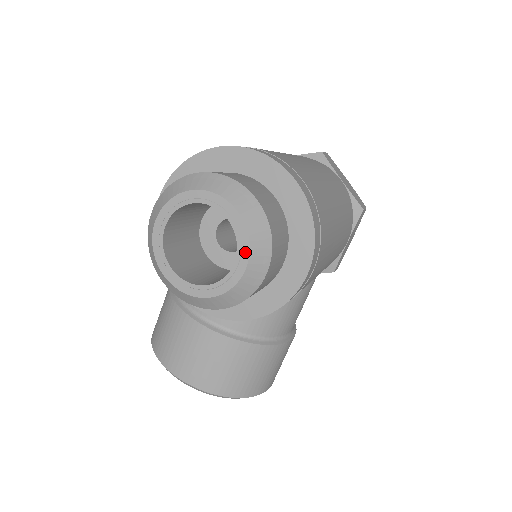
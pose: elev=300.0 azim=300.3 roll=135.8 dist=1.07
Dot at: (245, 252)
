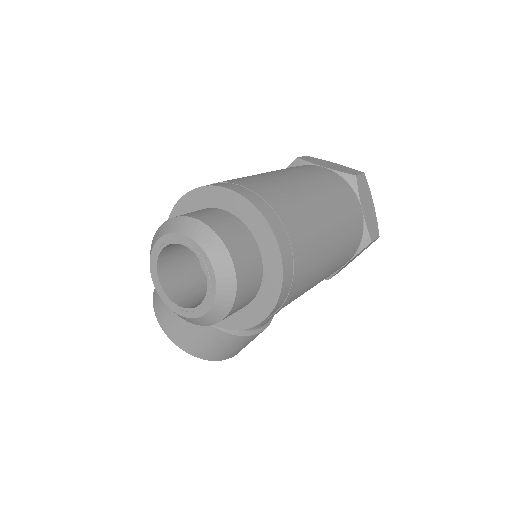
Dot at: (211, 300)
